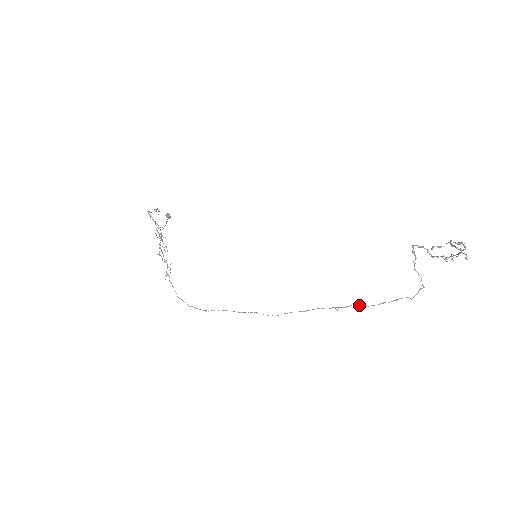
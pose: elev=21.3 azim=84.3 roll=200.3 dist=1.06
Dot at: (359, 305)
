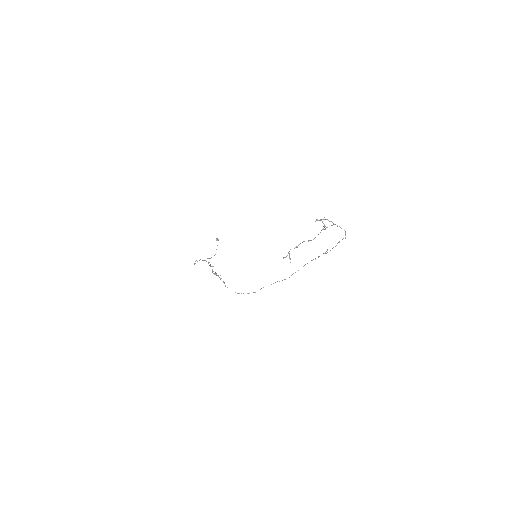
Dot at: (324, 253)
